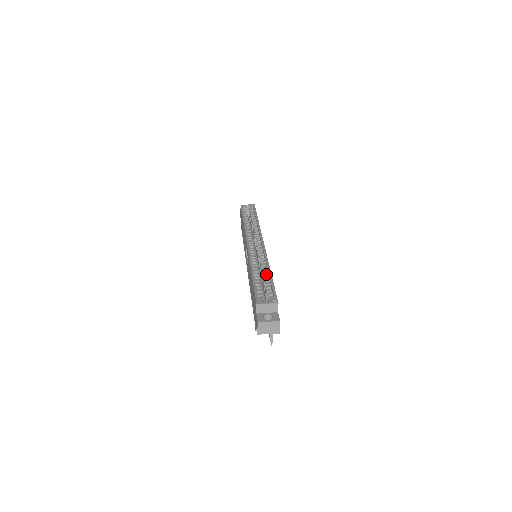
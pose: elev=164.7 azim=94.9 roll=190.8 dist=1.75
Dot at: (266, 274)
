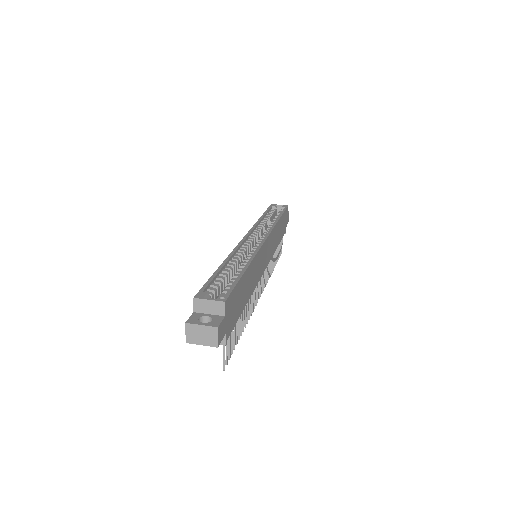
Dot at: (241, 270)
